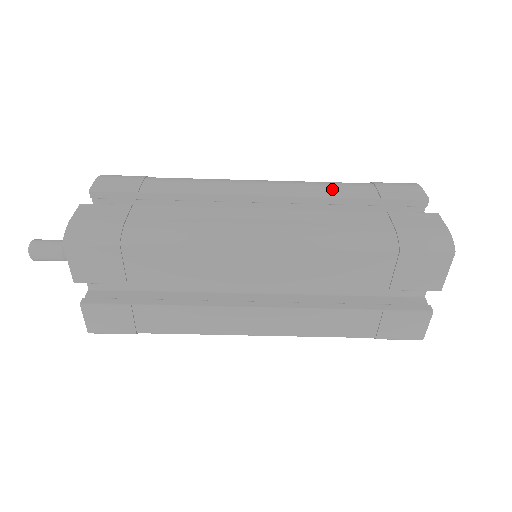
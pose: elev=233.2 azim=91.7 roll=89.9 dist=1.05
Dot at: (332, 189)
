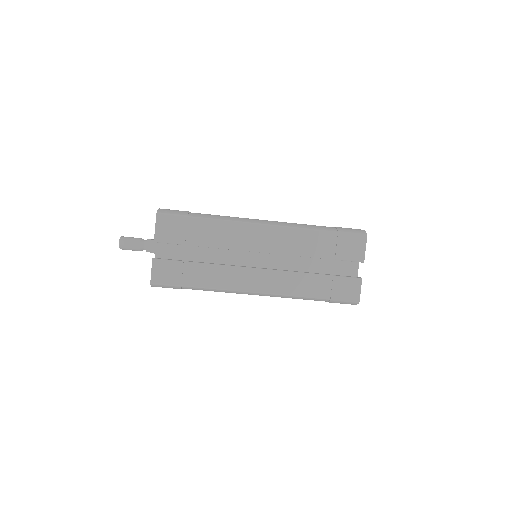
Dot at: occluded
